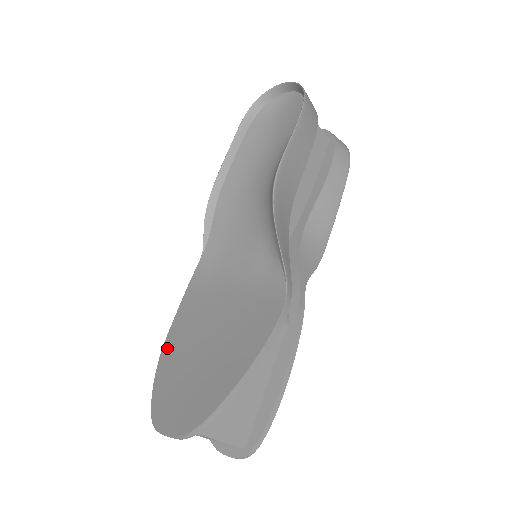
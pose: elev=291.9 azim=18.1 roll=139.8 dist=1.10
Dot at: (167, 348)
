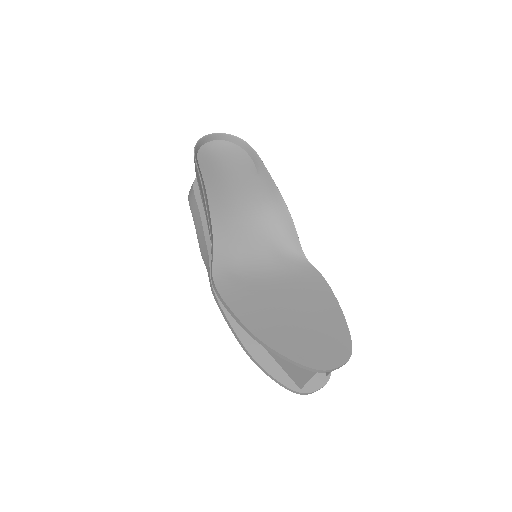
Dot at: (260, 333)
